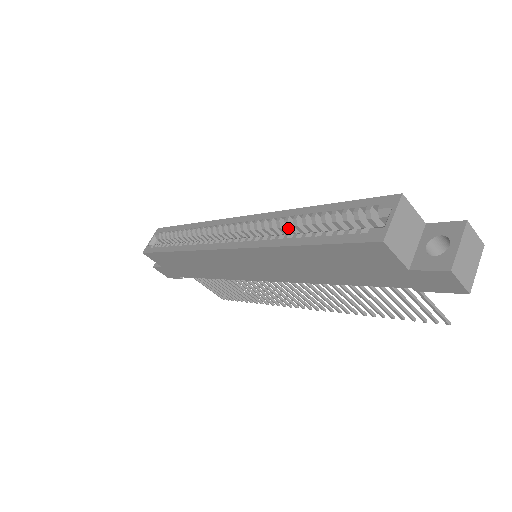
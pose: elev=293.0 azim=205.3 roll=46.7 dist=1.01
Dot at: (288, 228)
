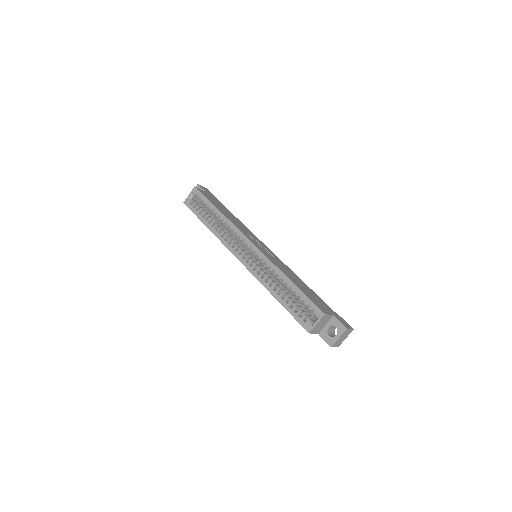
Dot at: (275, 277)
